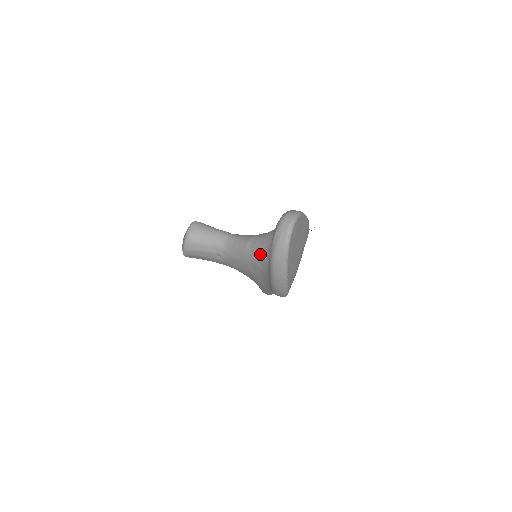
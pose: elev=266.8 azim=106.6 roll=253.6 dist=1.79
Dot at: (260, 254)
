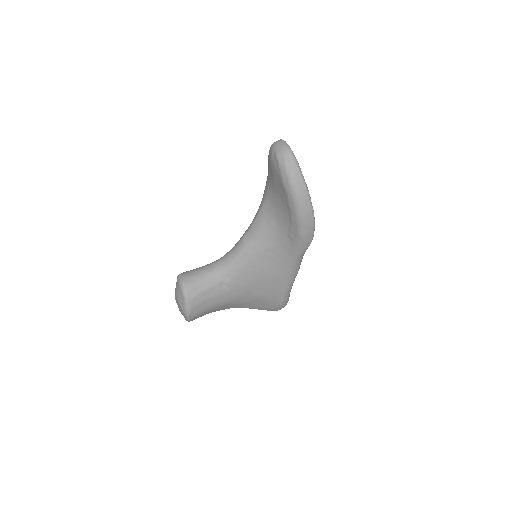
Dot at: (264, 230)
